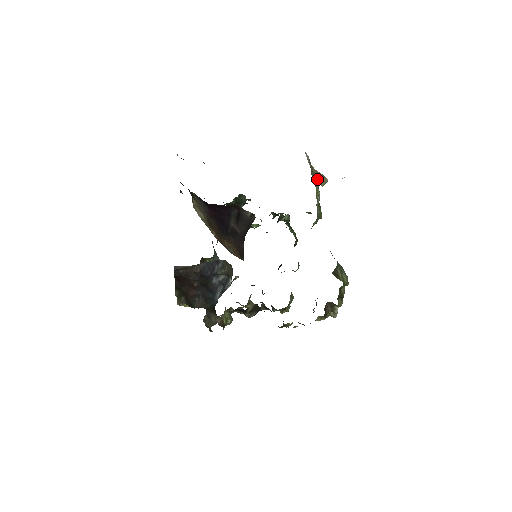
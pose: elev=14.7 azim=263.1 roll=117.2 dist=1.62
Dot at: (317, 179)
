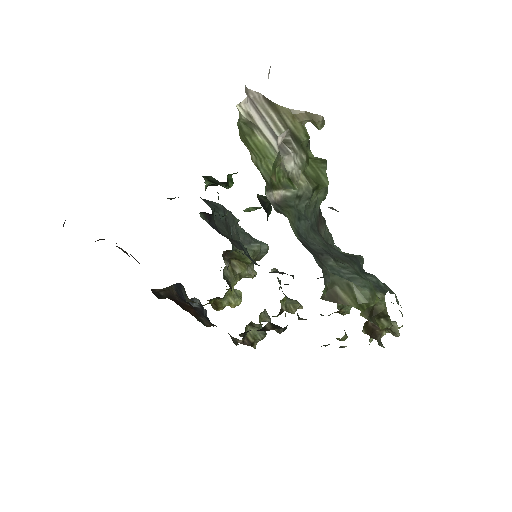
Dot at: (298, 123)
